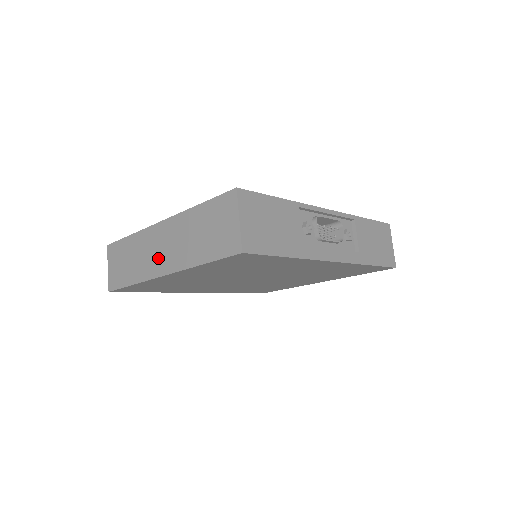
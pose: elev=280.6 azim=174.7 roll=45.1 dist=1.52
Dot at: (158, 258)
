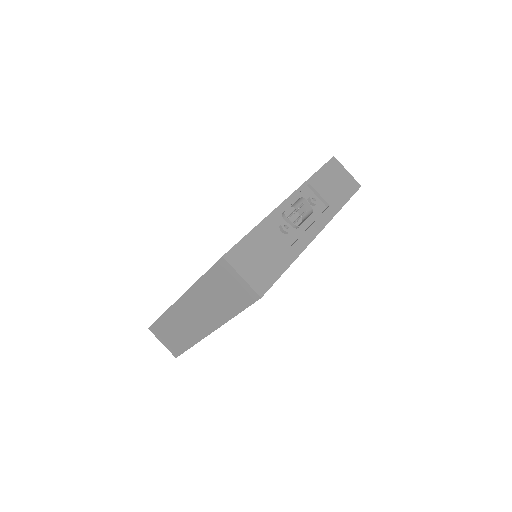
Dot at: (197, 323)
